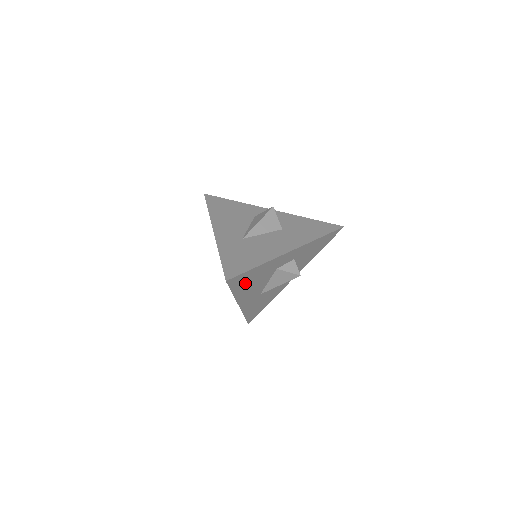
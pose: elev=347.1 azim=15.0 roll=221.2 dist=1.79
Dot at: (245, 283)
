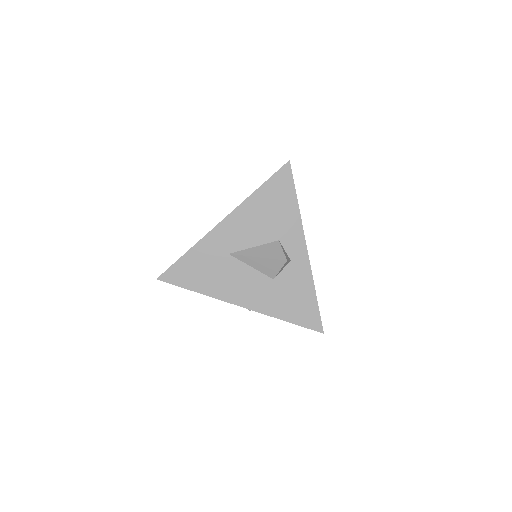
Dot at: occluded
